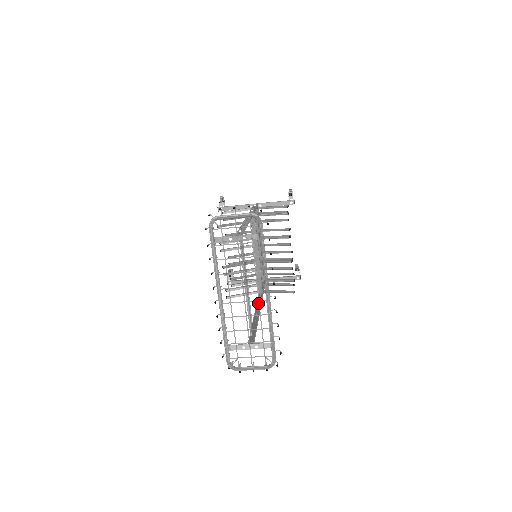
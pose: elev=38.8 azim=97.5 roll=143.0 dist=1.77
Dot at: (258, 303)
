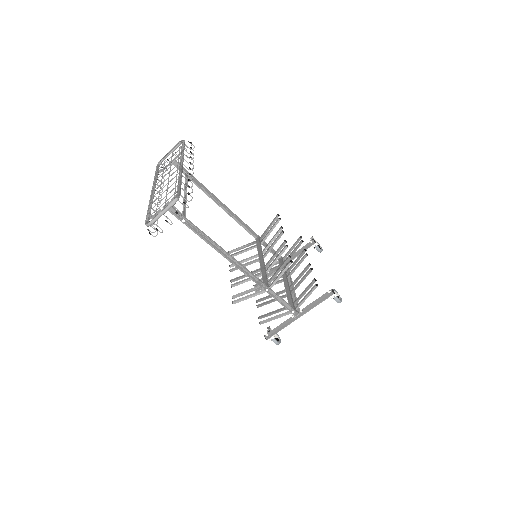
Dot at: (245, 270)
